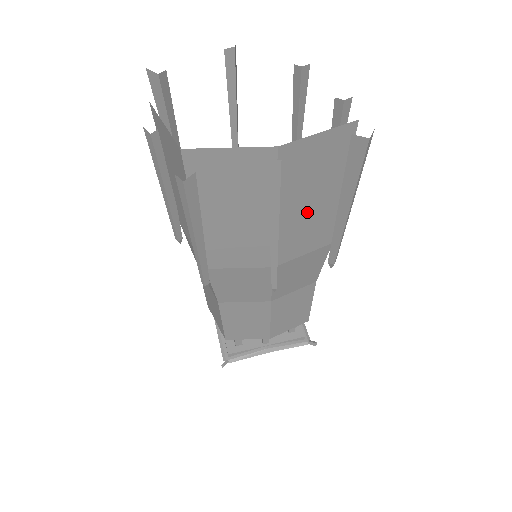
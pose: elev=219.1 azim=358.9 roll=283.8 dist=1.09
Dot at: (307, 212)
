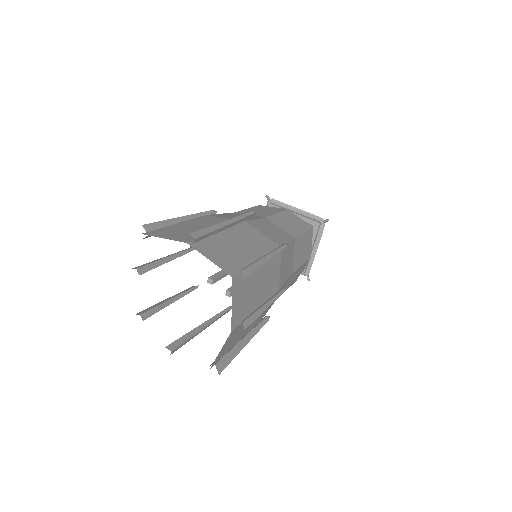
Dot at: occluded
